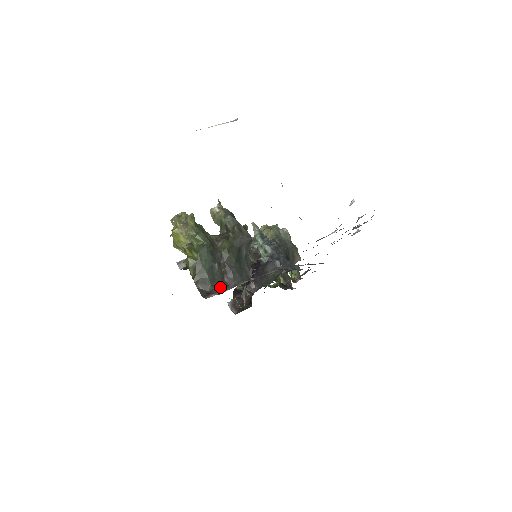
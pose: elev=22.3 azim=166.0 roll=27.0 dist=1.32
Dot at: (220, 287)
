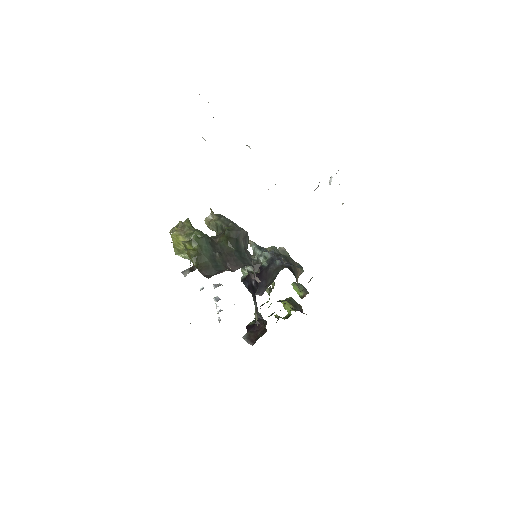
Dot at: (224, 270)
